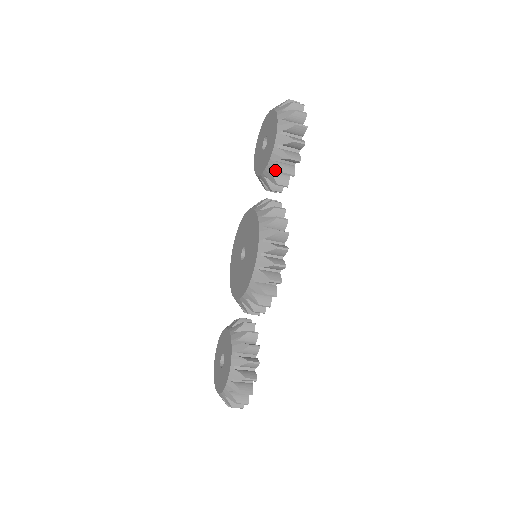
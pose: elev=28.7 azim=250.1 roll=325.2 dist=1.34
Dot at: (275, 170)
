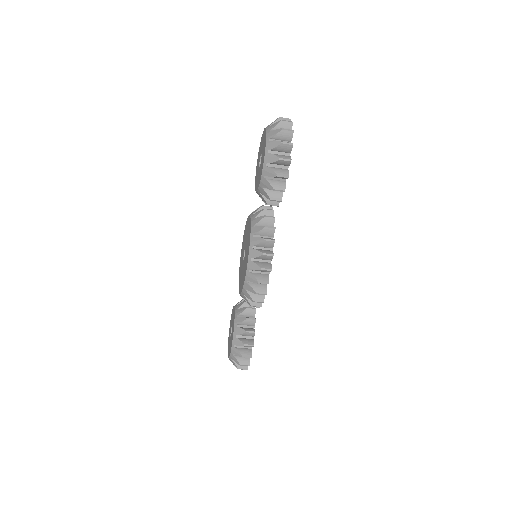
Dot at: (264, 195)
